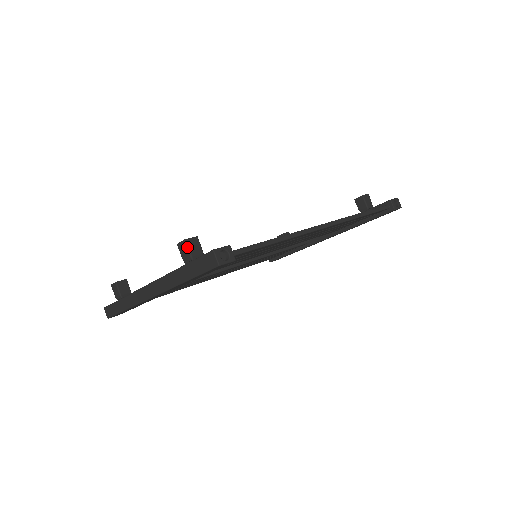
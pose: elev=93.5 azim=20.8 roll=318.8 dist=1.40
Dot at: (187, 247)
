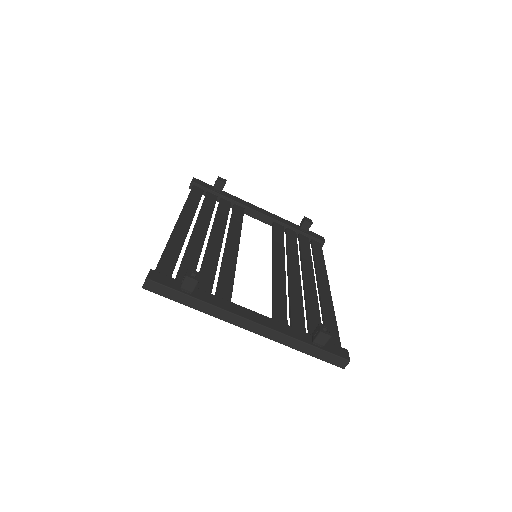
Dot at: occluded
